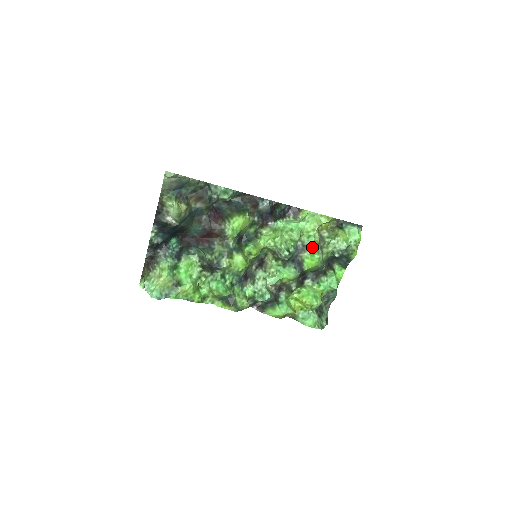
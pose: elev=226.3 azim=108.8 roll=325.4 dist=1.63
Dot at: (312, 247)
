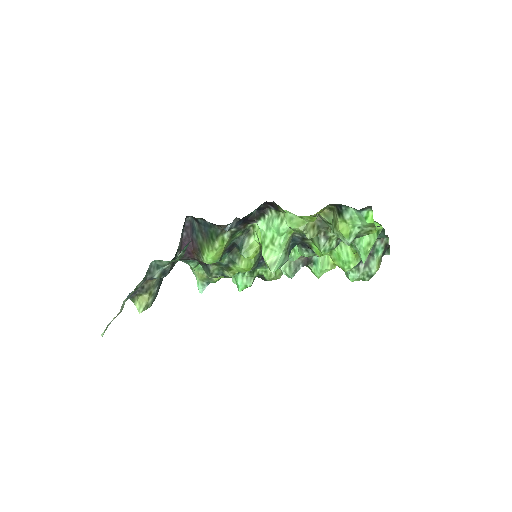
Dot at: occluded
